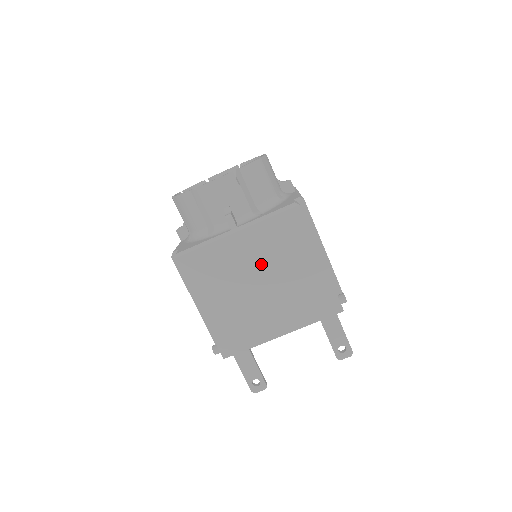
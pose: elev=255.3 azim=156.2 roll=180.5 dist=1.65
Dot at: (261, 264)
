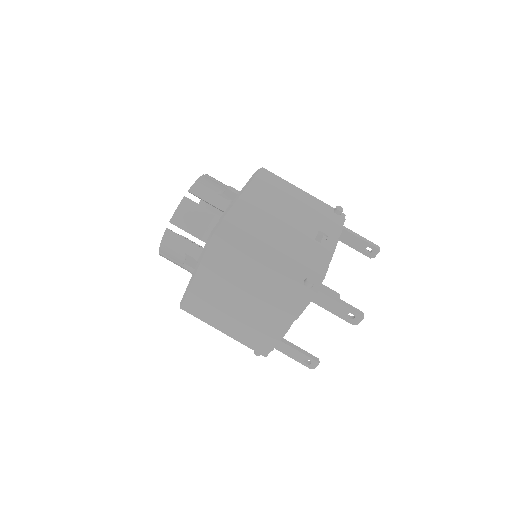
Dot at: (229, 287)
